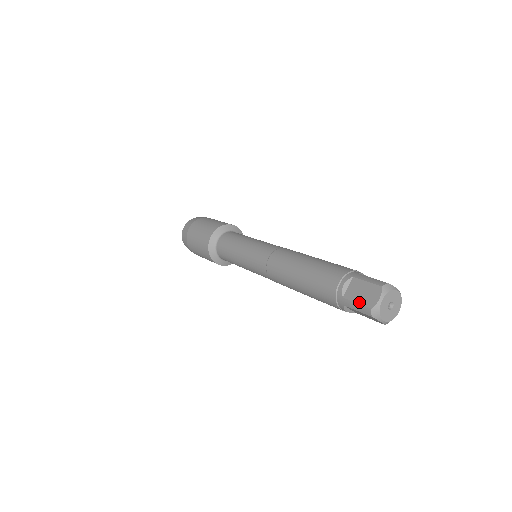
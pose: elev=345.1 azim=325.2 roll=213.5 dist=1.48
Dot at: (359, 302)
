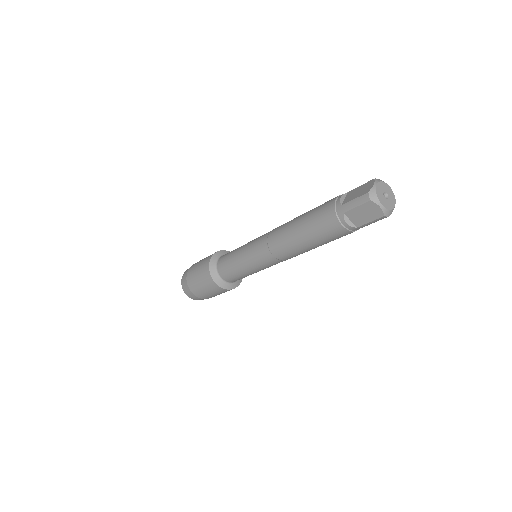
Dot at: (356, 197)
